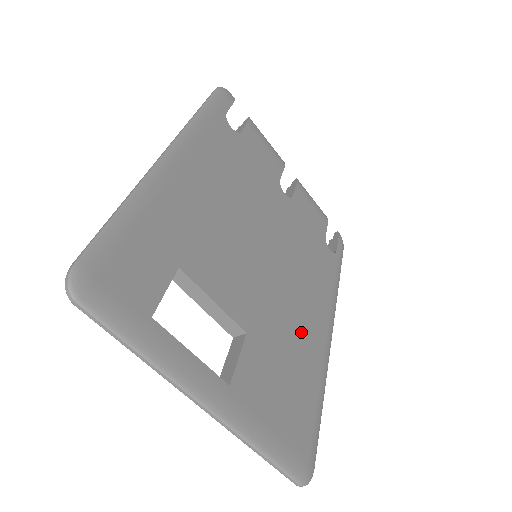
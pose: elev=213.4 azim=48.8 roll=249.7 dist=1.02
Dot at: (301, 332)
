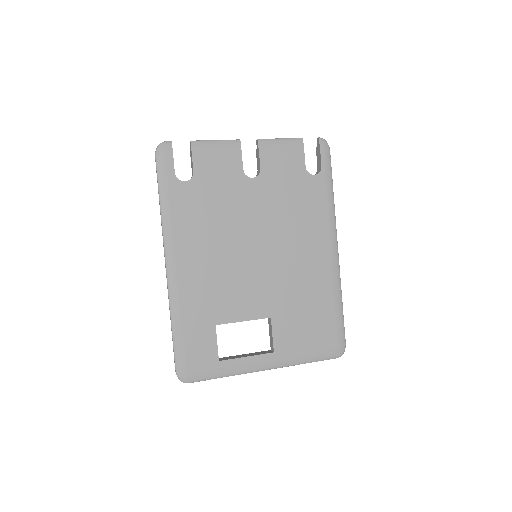
Dot at: (309, 277)
